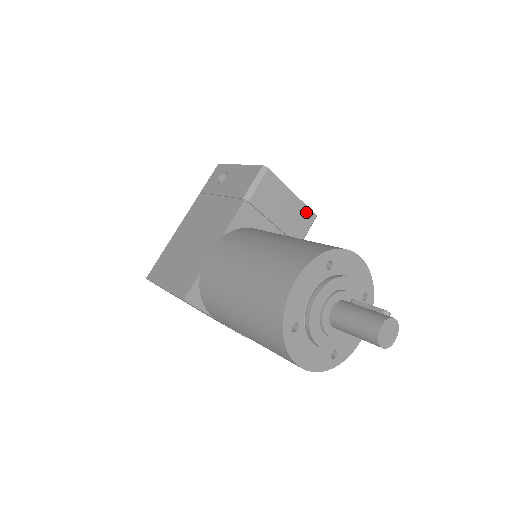
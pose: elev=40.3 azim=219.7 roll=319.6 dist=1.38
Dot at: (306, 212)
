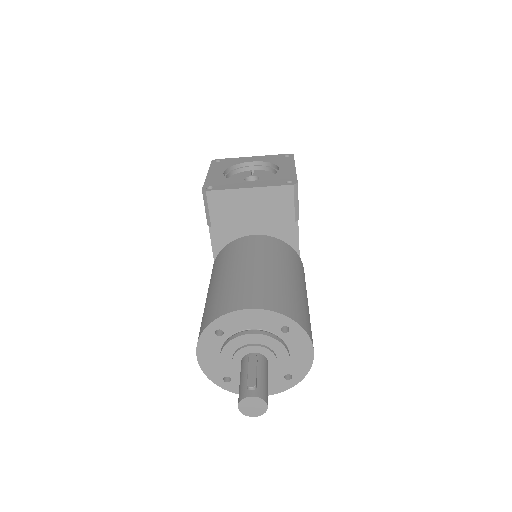
Dot at: (278, 191)
